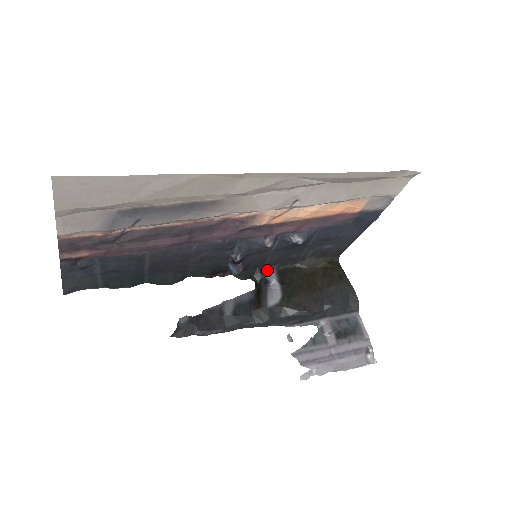
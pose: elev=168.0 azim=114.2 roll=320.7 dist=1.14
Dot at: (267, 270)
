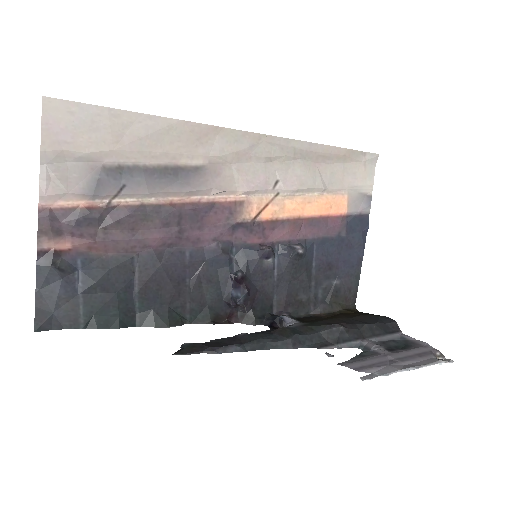
Dot at: occluded
